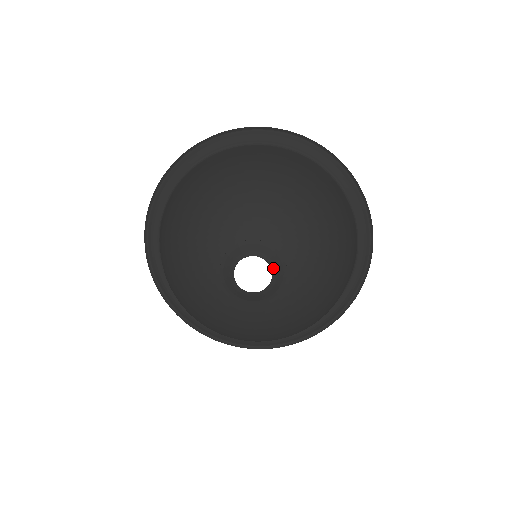
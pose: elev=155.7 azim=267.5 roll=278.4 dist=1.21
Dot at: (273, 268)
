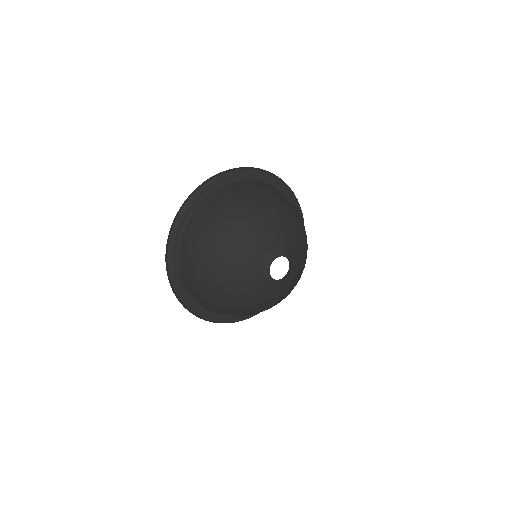
Dot at: (286, 256)
